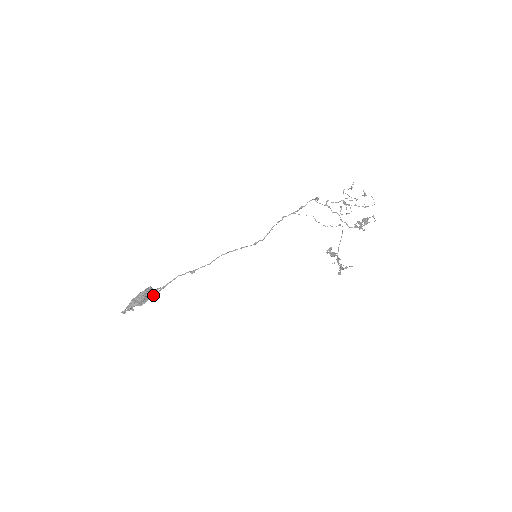
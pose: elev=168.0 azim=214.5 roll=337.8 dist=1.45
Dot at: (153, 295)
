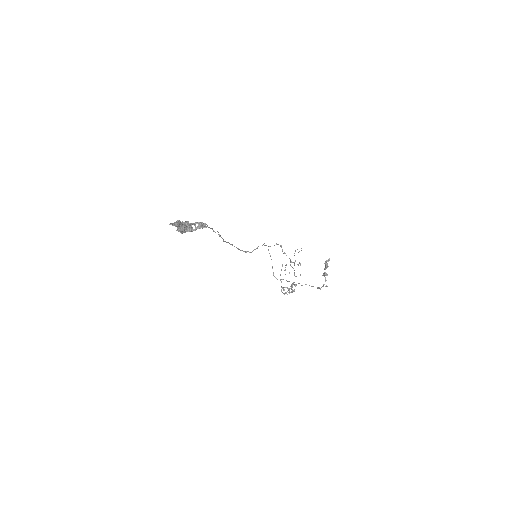
Dot at: (201, 226)
